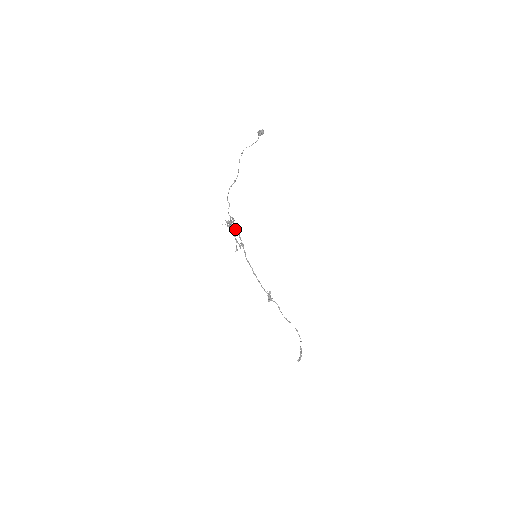
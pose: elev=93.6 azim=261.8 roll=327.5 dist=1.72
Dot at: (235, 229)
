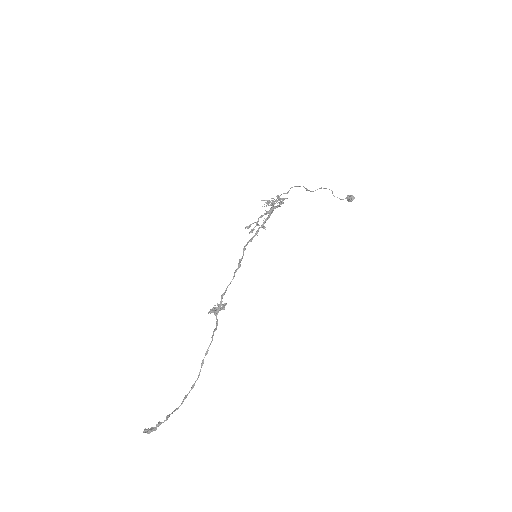
Dot at: occluded
